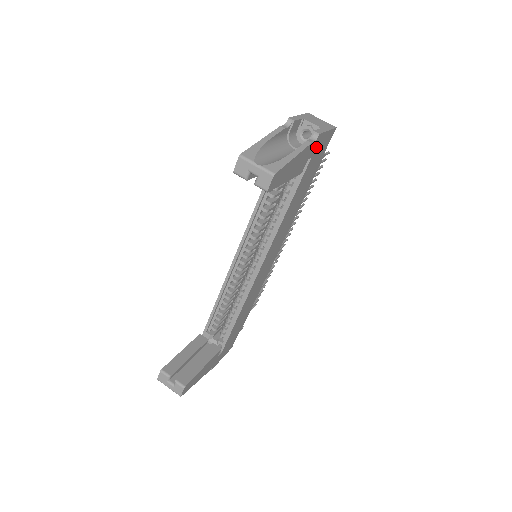
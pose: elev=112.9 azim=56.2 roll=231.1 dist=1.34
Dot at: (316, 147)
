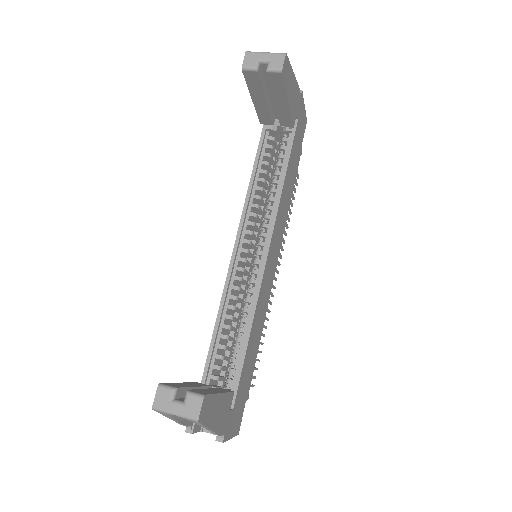
Dot at: (300, 110)
